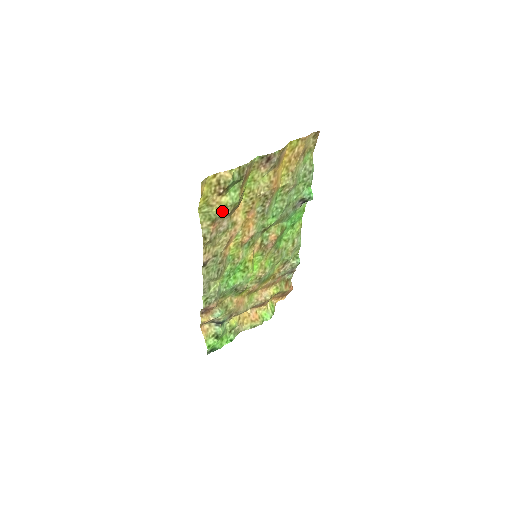
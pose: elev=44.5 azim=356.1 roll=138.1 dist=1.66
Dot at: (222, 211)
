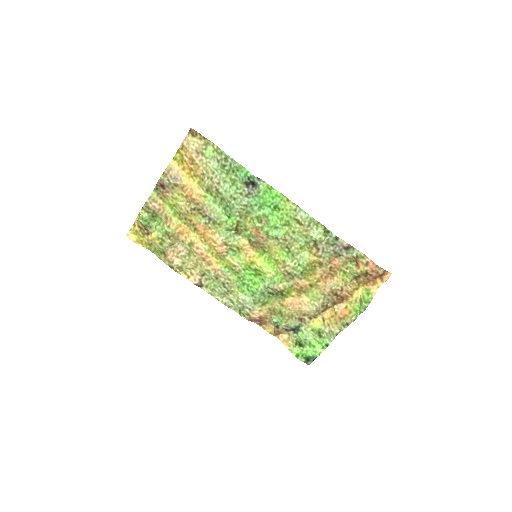
Dot at: (162, 243)
